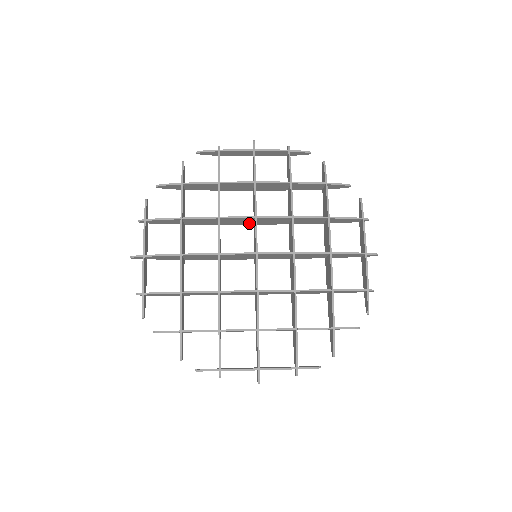
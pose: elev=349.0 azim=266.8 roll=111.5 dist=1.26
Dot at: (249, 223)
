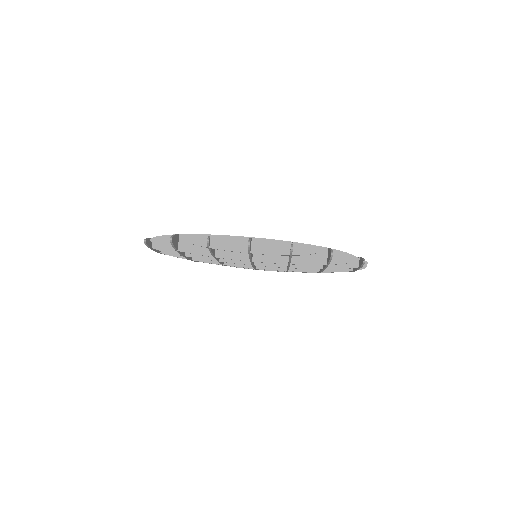
Dot at: occluded
